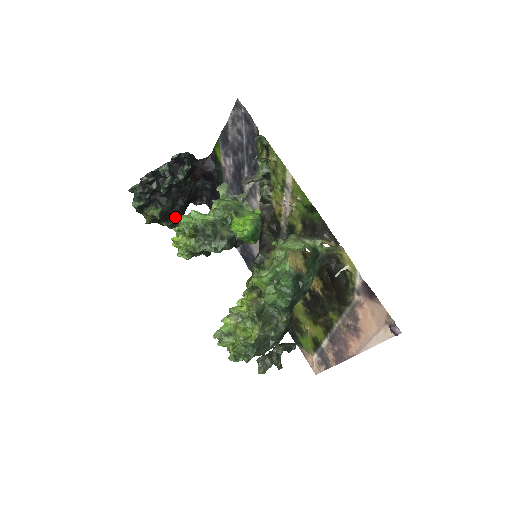
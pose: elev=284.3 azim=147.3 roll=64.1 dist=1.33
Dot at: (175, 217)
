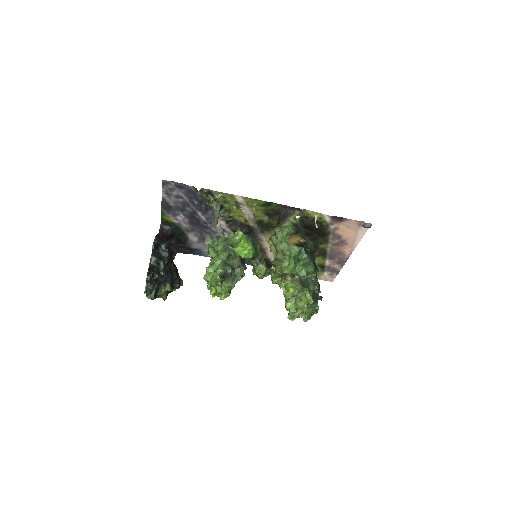
Dot at: (177, 279)
